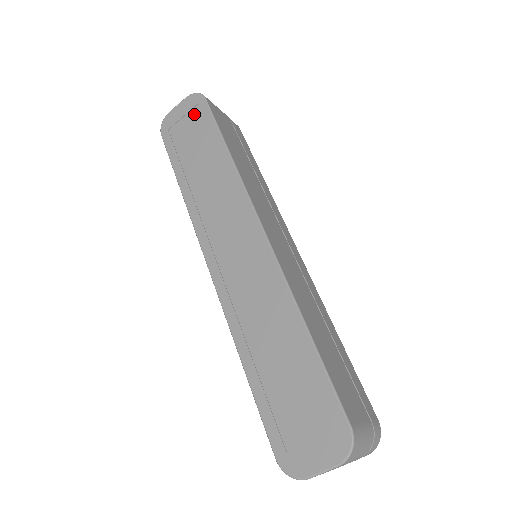
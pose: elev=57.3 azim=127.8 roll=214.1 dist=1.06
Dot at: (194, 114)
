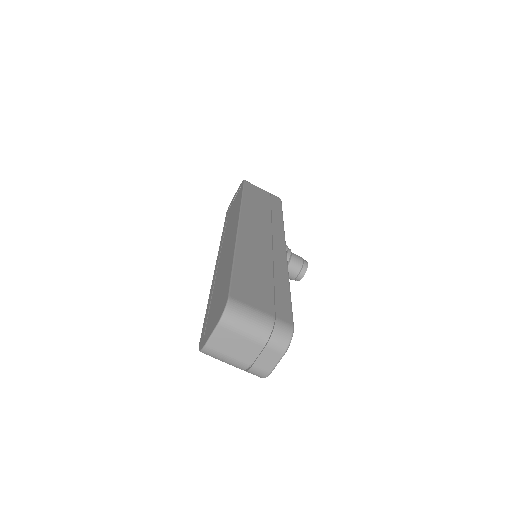
Dot at: (238, 192)
